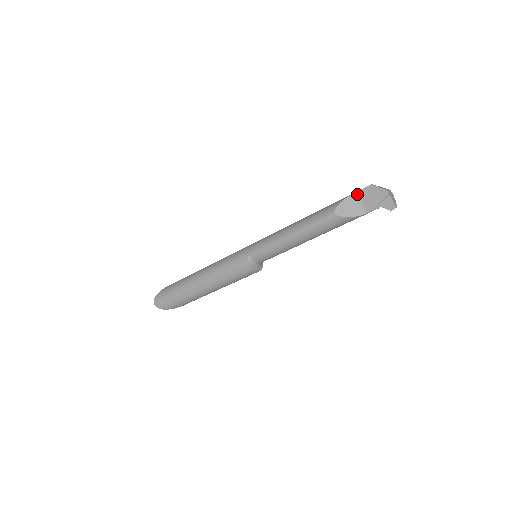
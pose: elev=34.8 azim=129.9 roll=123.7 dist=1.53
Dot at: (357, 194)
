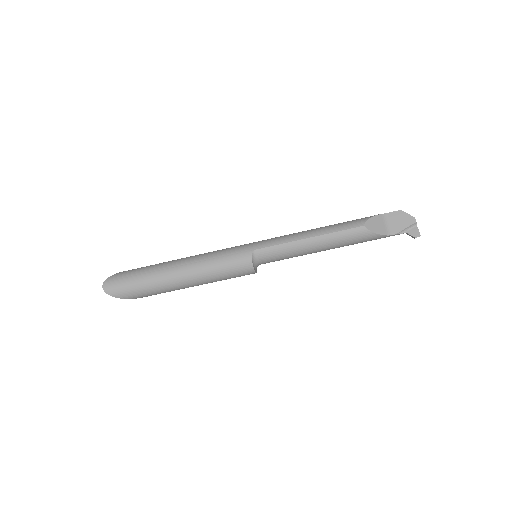
Dot at: (385, 215)
